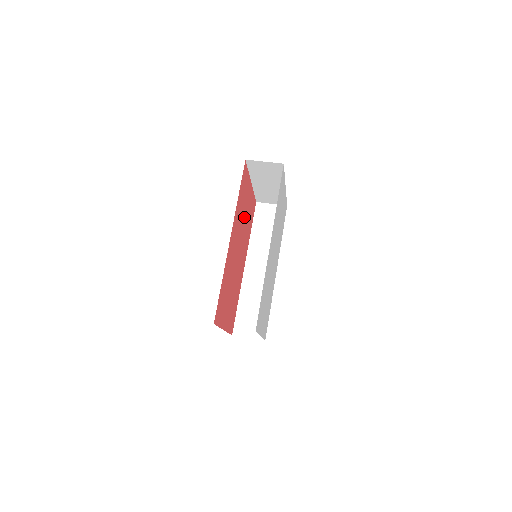
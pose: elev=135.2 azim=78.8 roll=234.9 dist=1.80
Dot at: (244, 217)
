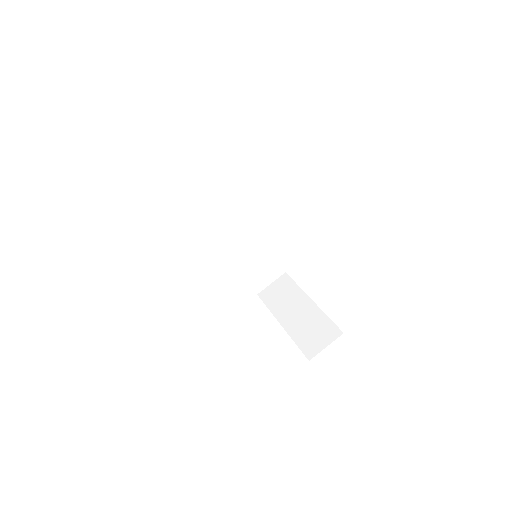
Dot at: occluded
